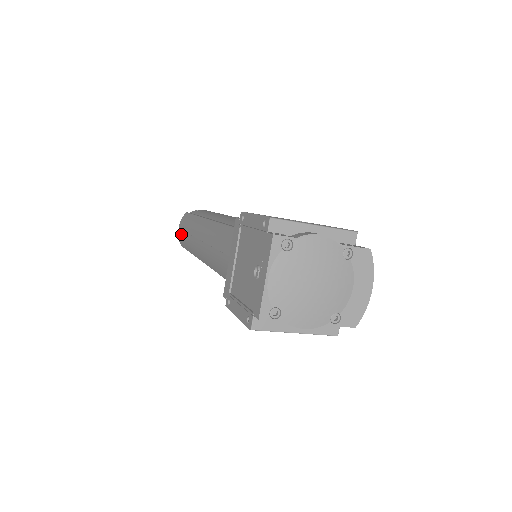
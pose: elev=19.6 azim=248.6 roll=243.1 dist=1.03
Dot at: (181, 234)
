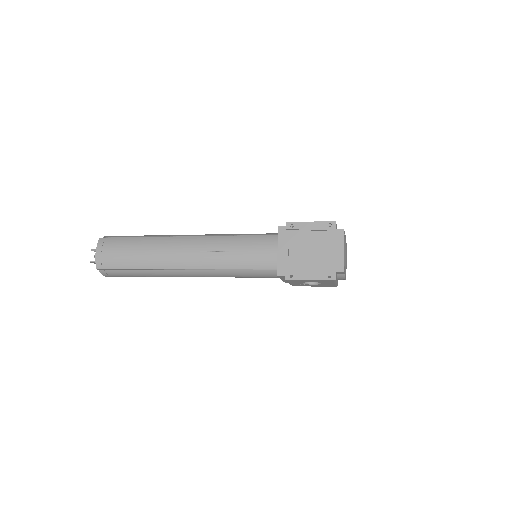
Dot at: (112, 256)
